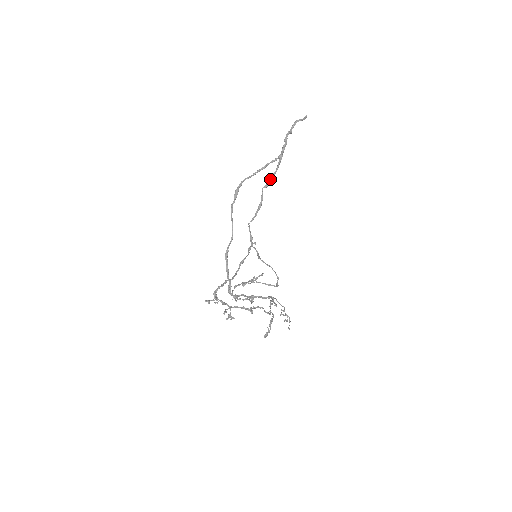
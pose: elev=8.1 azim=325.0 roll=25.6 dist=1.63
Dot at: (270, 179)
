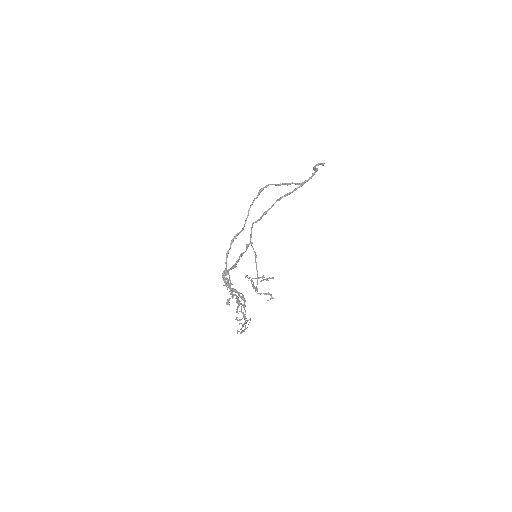
Dot at: (285, 196)
